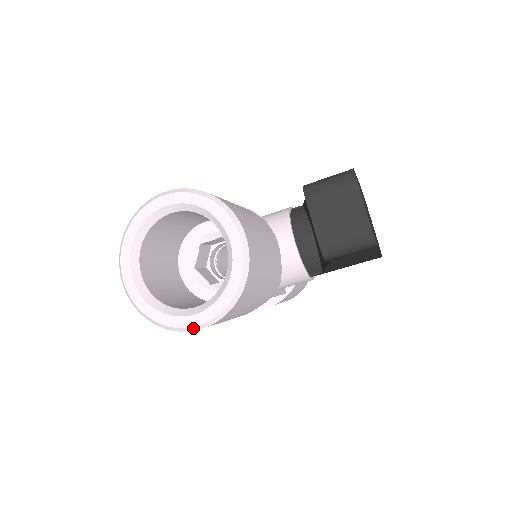
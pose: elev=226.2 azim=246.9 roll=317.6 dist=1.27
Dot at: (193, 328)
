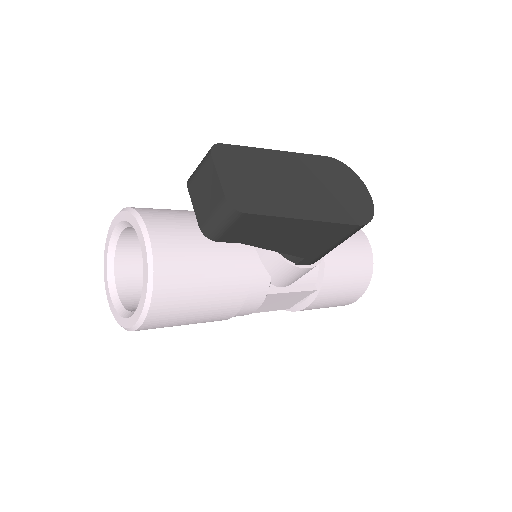
Dot at: (135, 326)
